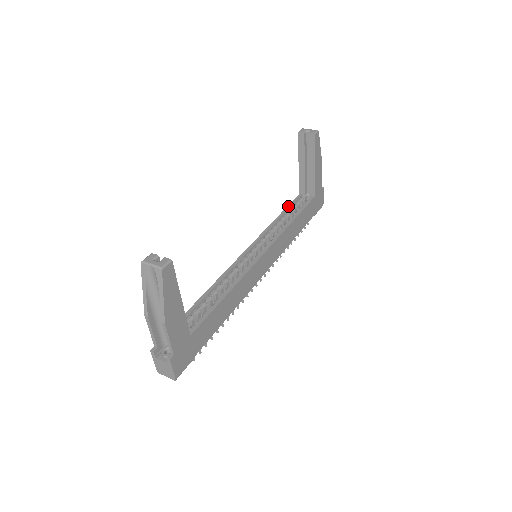
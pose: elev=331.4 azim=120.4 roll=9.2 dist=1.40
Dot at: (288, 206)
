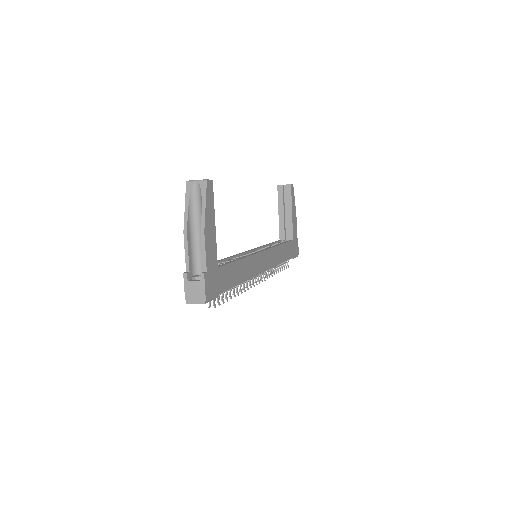
Dot at: (273, 242)
